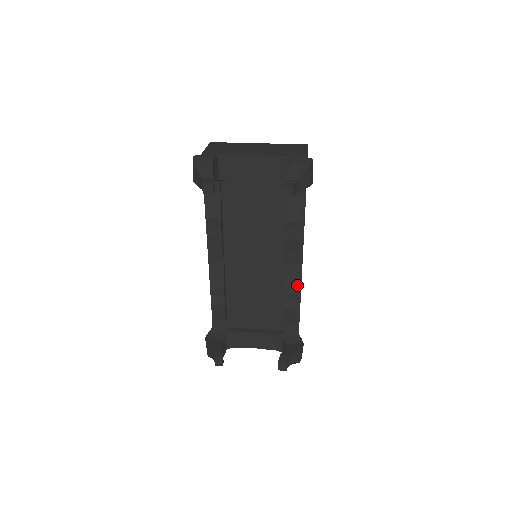
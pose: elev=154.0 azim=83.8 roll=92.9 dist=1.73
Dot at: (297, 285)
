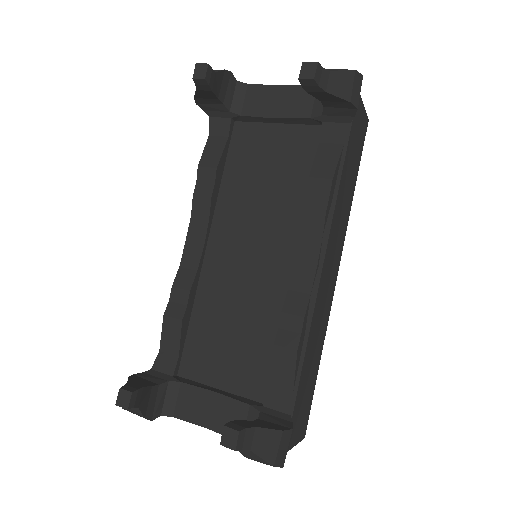
Dot at: (305, 302)
